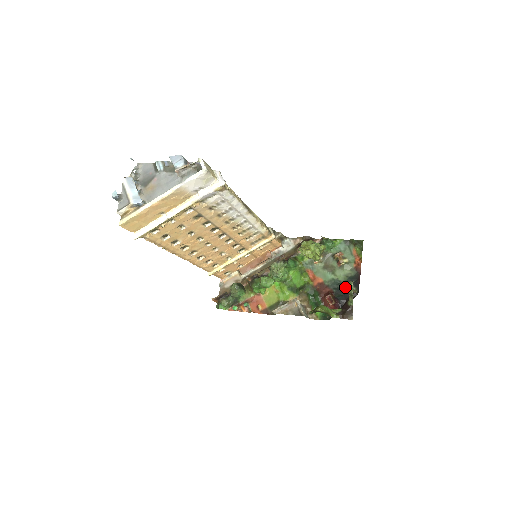
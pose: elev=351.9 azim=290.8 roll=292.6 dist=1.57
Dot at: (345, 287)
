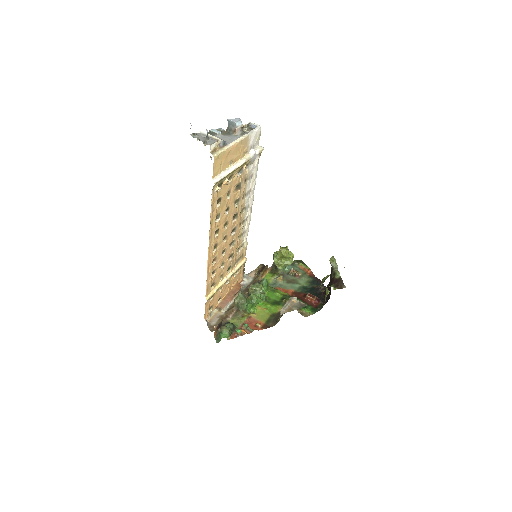
Dot at: (313, 288)
